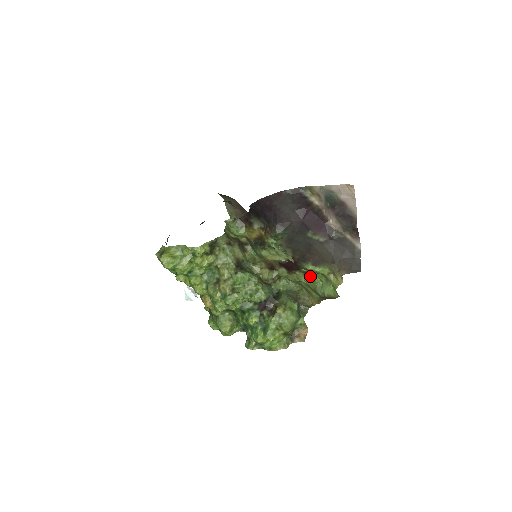
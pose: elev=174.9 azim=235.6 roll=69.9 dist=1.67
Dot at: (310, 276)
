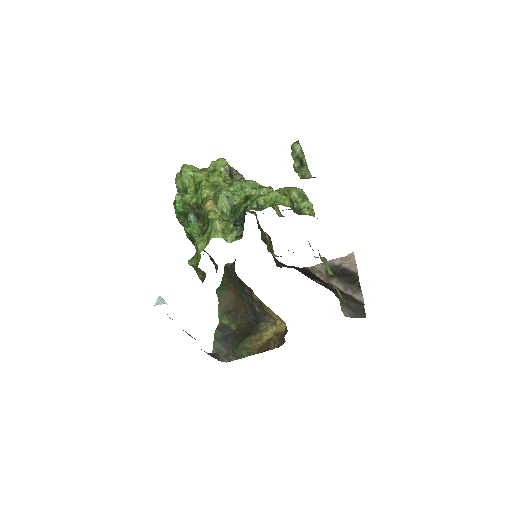
Dot at: occluded
